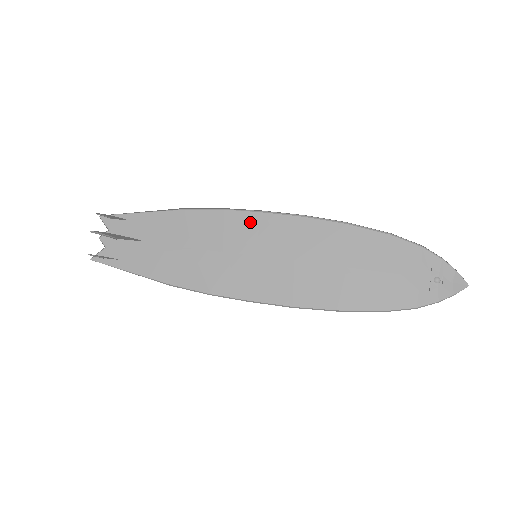
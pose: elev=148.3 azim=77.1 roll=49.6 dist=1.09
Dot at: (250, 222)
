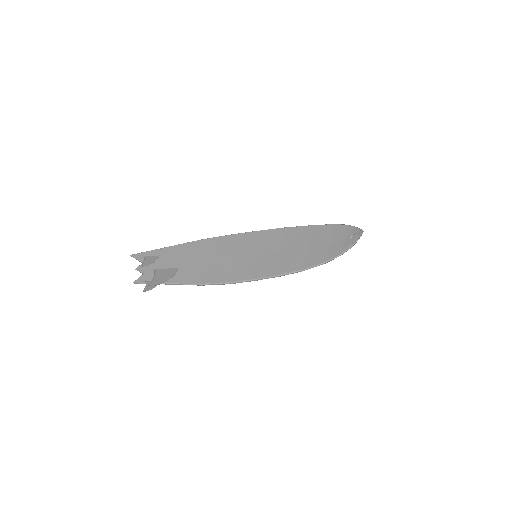
Dot at: (251, 238)
